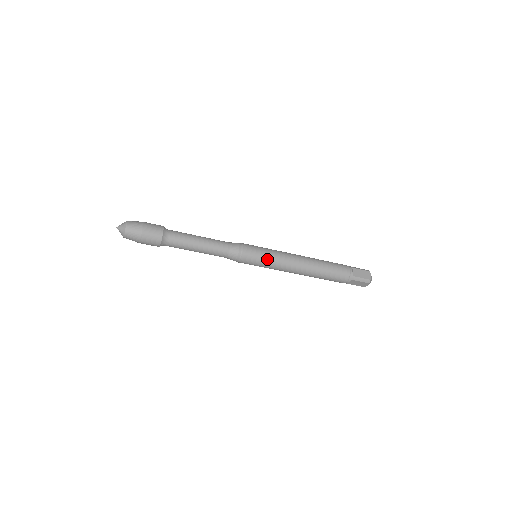
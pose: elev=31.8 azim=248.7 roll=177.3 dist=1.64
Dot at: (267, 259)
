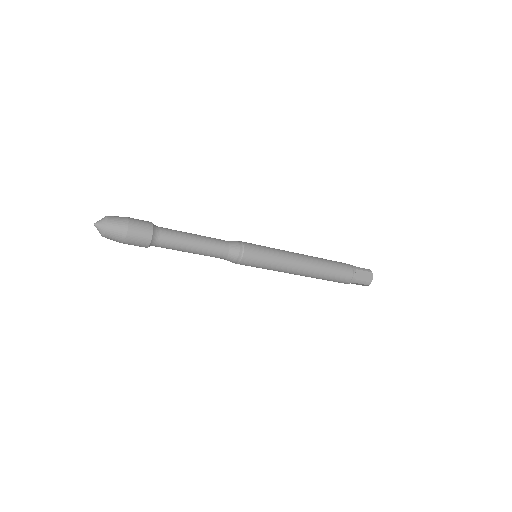
Dot at: (268, 263)
